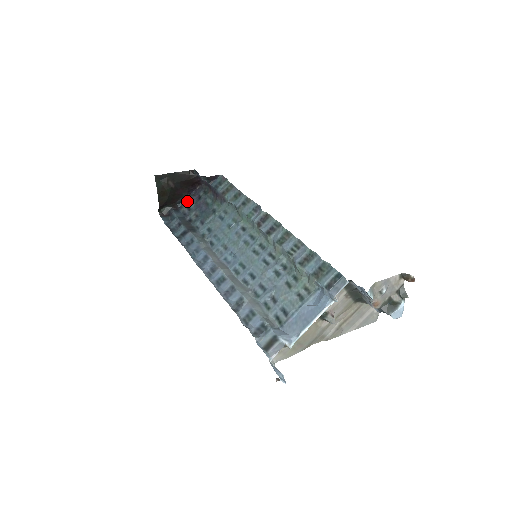
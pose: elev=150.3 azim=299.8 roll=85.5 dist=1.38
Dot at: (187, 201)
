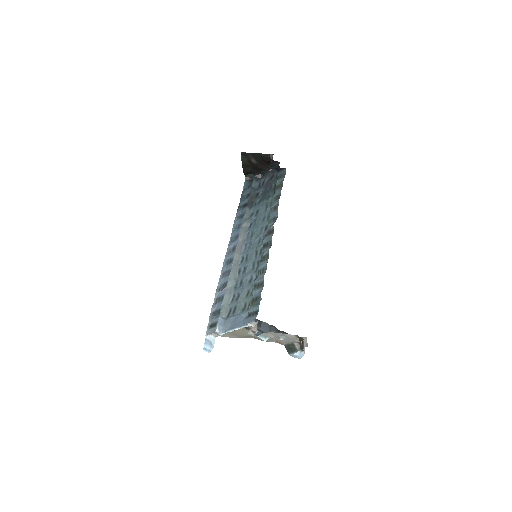
Dot at: (267, 175)
